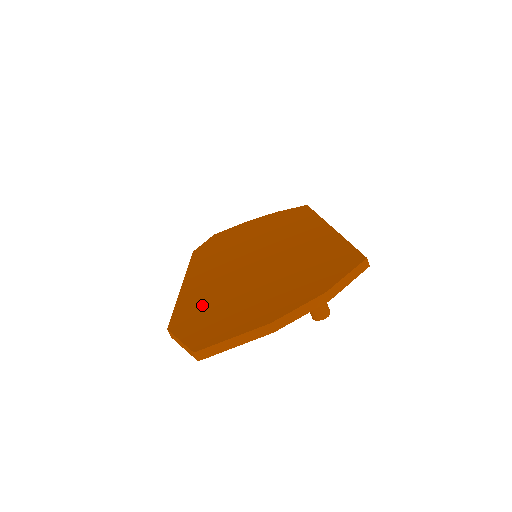
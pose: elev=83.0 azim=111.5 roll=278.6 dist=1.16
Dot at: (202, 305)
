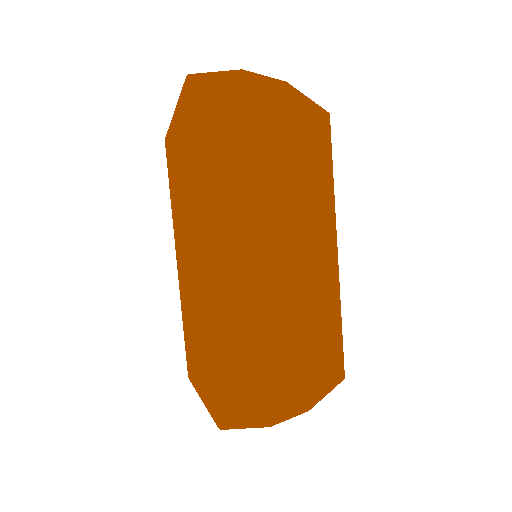
Dot at: (213, 354)
